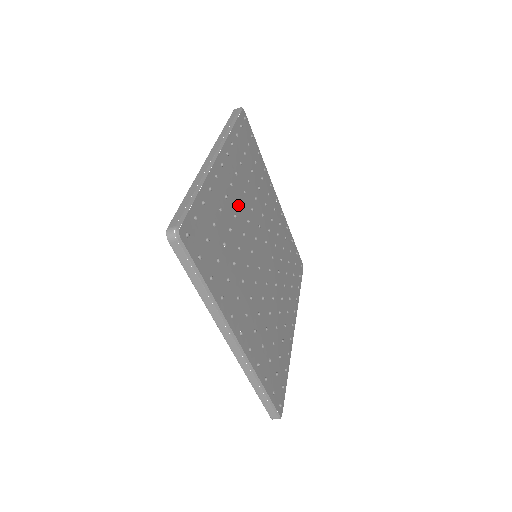
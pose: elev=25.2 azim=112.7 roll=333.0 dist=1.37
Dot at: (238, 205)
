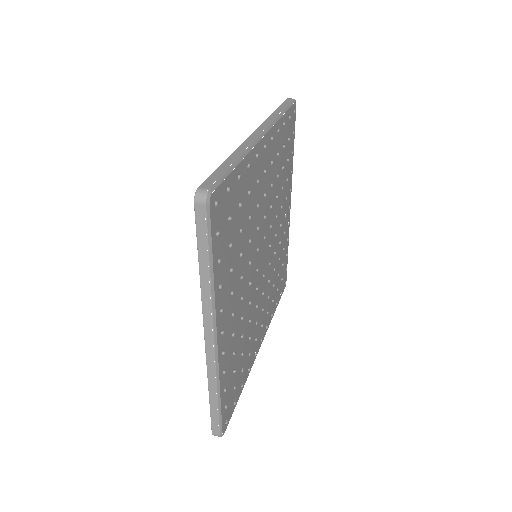
Dot at: (241, 304)
